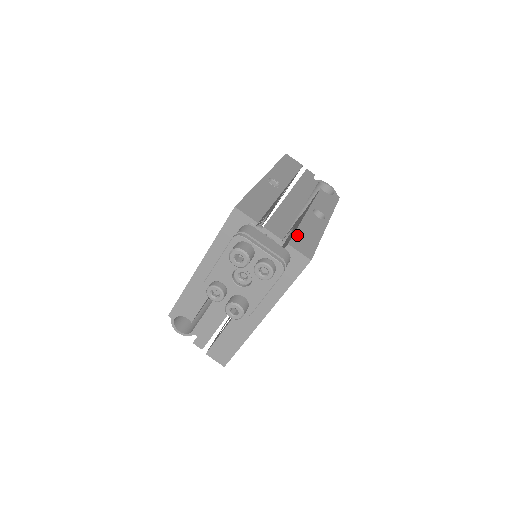
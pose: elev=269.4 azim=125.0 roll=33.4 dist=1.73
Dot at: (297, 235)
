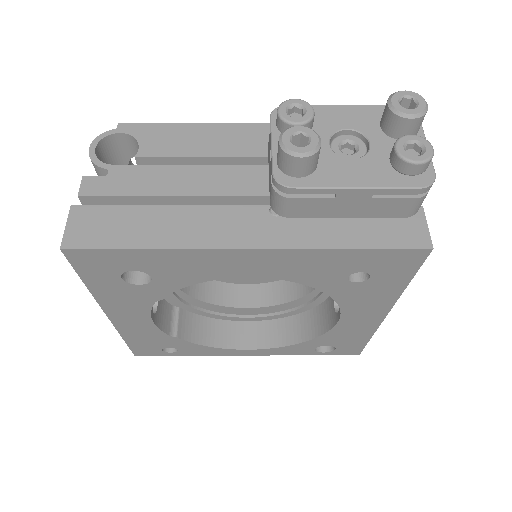
Dot at: occluded
